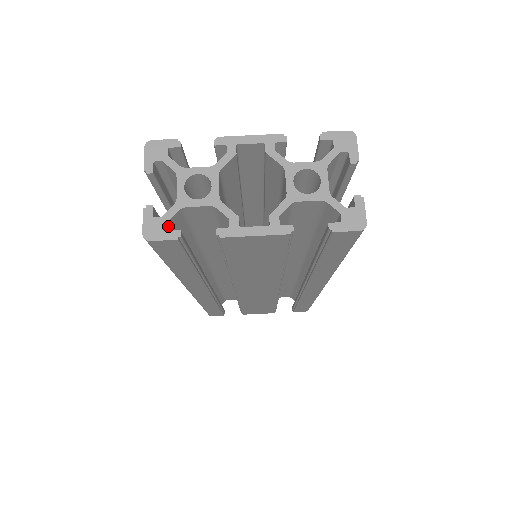
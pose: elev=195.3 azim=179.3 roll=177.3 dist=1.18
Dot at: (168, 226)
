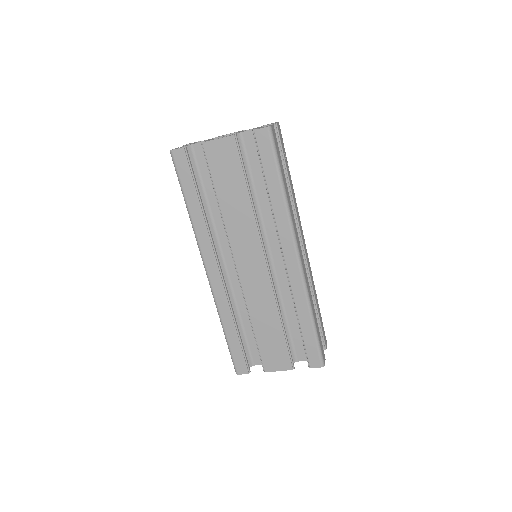
Dot at: occluded
